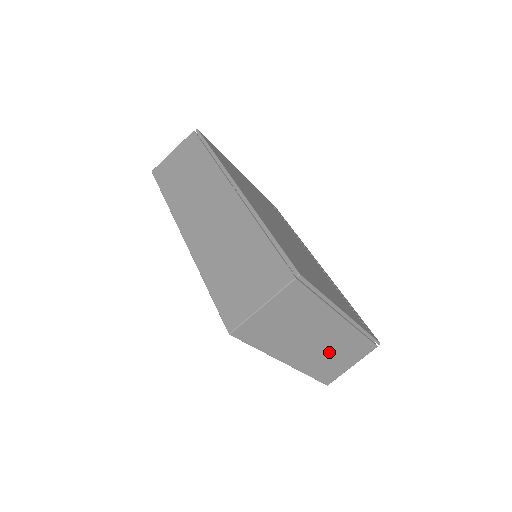
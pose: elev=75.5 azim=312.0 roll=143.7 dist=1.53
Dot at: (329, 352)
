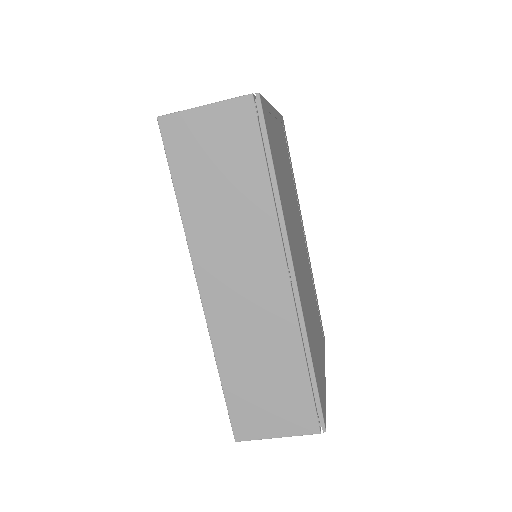
Dot at: occluded
